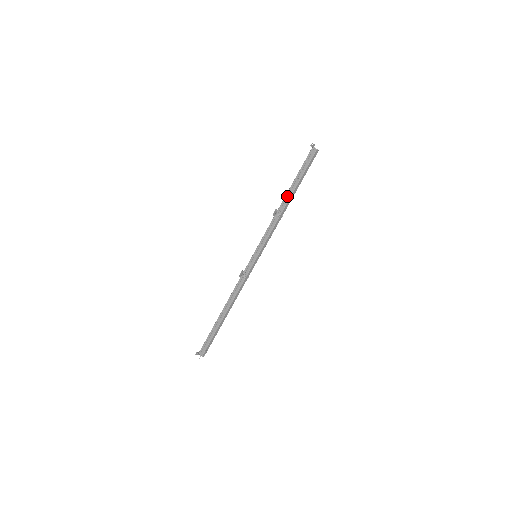
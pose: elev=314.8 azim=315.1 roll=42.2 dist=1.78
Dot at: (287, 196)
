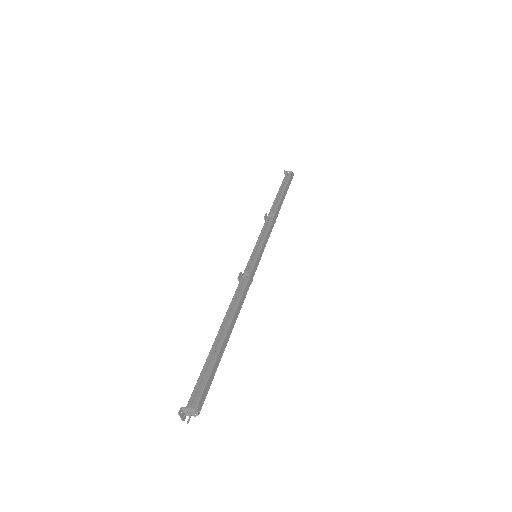
Dot at: (275, 203)
